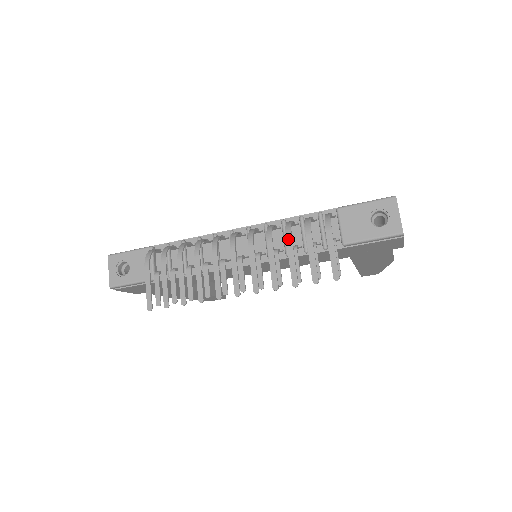
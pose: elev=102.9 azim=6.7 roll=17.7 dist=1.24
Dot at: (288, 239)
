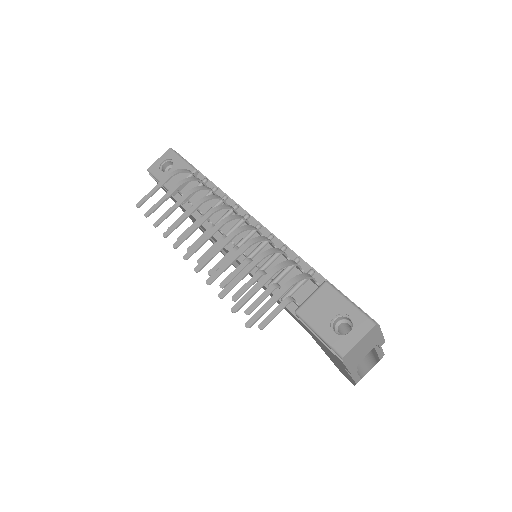
Dot at: (257, 259)
